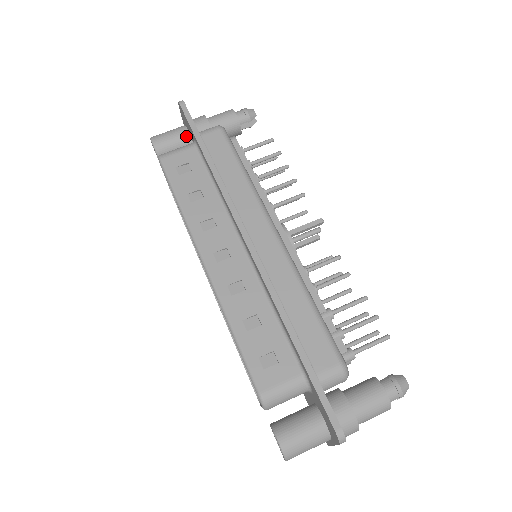
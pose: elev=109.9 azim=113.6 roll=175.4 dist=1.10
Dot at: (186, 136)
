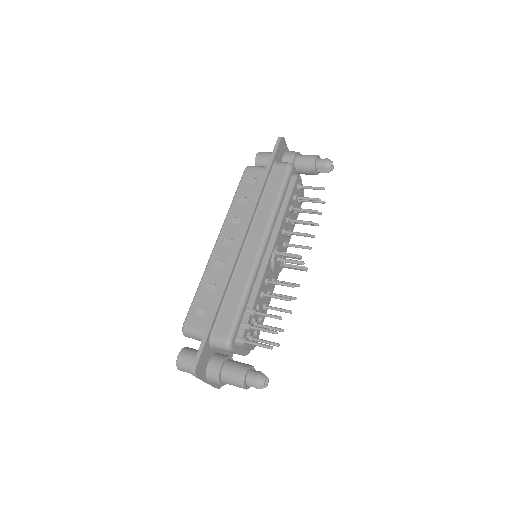
Dot at: occluded
